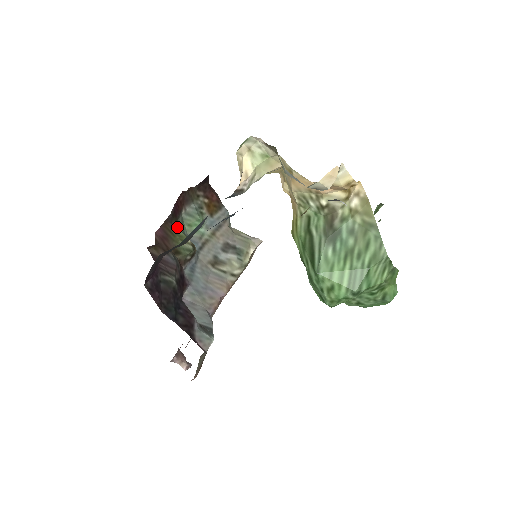
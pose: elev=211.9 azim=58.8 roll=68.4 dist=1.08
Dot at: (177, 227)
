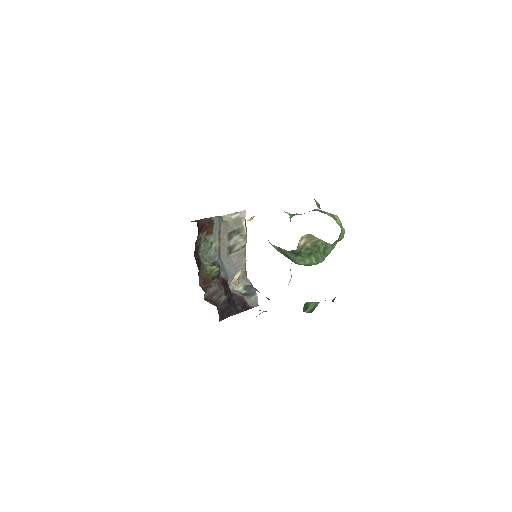
Dot at: (204, 267)
